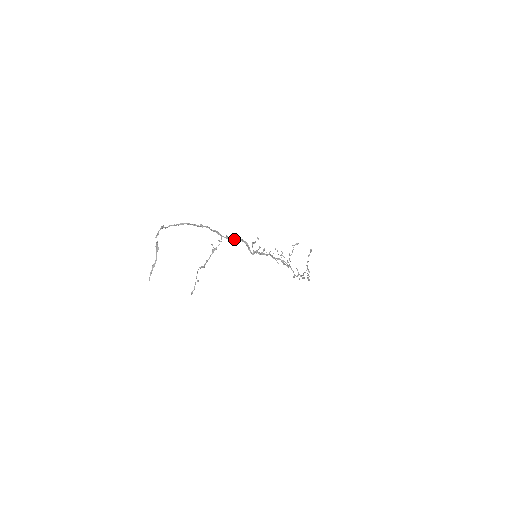
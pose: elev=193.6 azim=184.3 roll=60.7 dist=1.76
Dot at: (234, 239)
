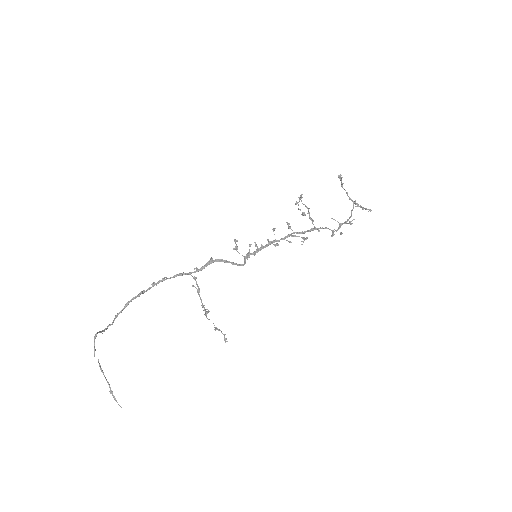
Dot at: (206, 266)
